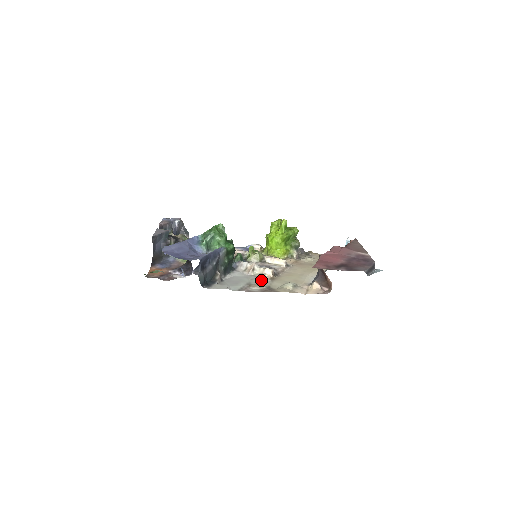
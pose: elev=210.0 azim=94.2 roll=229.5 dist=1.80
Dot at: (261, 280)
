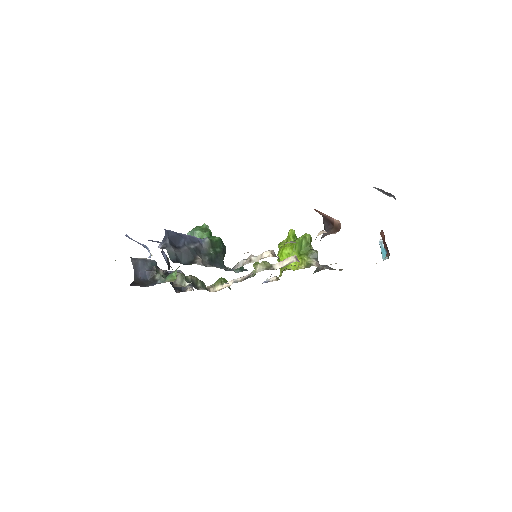
Dot at: occluded
